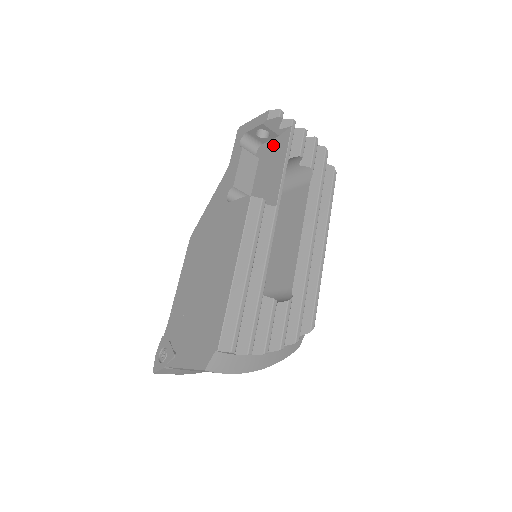
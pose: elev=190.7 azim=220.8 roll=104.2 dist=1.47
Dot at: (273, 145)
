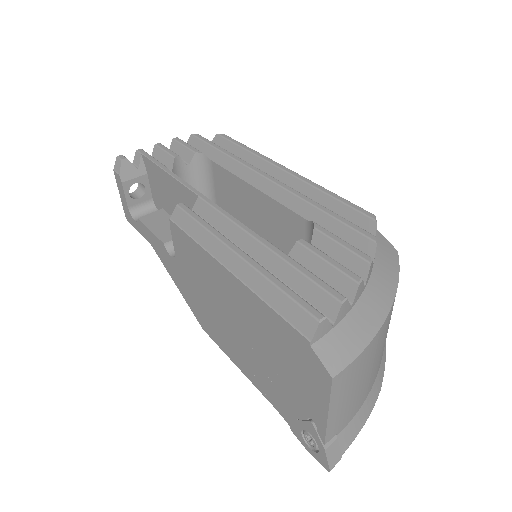
Dot at: (153, 184)
